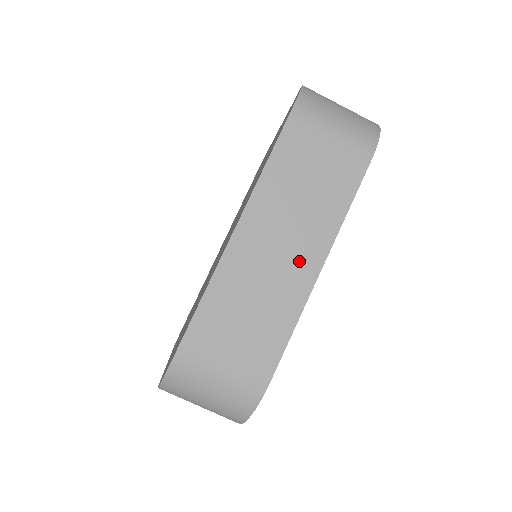
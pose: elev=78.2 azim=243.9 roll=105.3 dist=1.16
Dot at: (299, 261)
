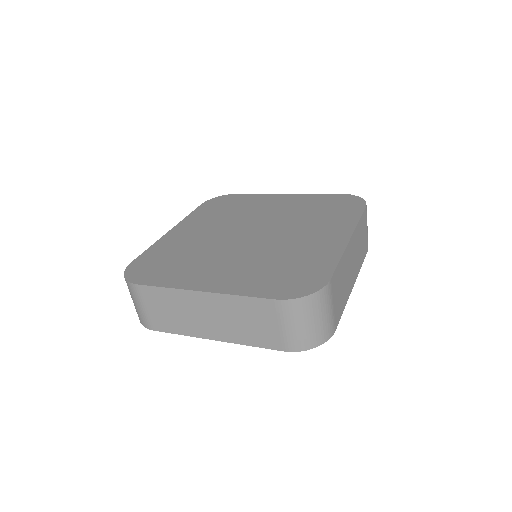
Dot at: (210, 328)
